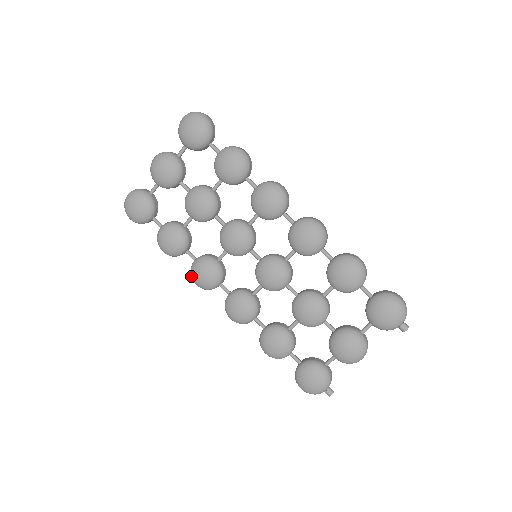
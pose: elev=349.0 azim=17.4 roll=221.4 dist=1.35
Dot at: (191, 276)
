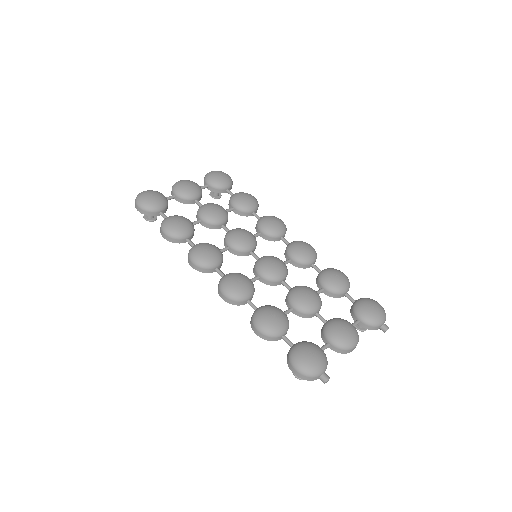
Dot at: (190, 252)
